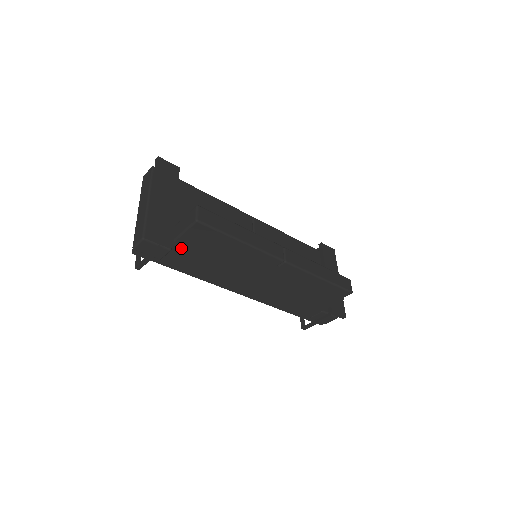
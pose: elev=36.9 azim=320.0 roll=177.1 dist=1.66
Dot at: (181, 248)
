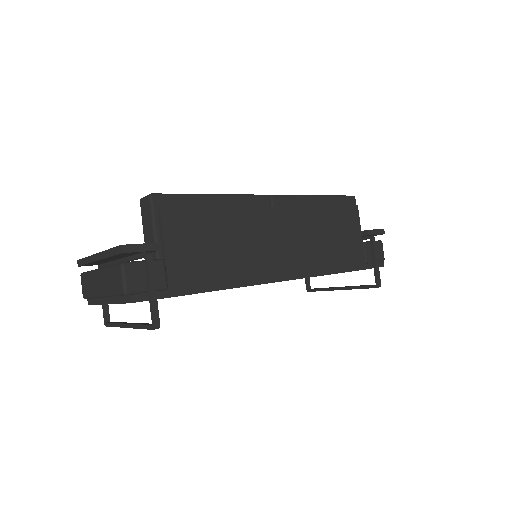
Dot at: (170, 246)
